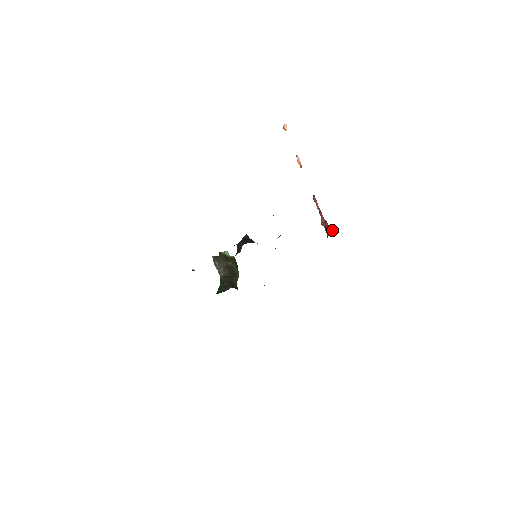
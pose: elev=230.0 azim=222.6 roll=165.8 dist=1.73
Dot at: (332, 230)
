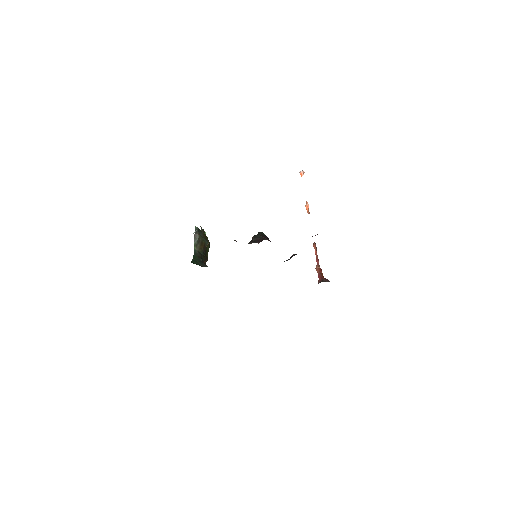
Dot at: (326, 279)
